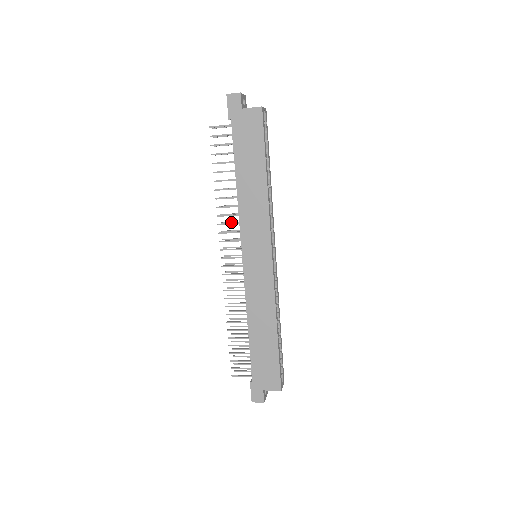
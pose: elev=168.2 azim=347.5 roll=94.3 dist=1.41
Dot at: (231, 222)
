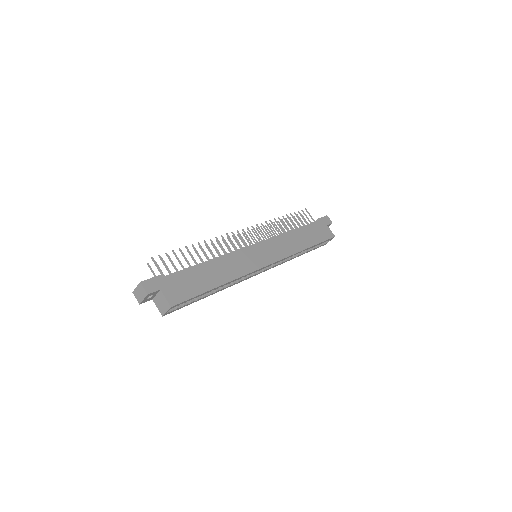
Dot at: occluded
